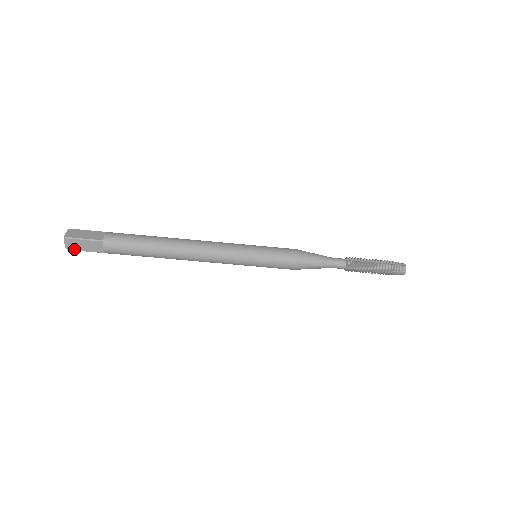
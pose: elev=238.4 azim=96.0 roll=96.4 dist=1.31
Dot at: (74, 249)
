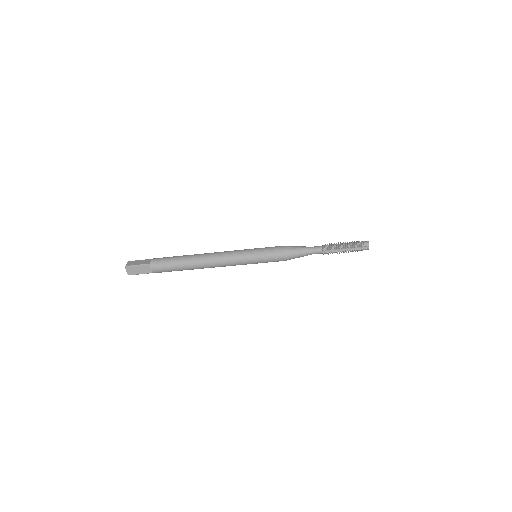
Dot at: occluded
